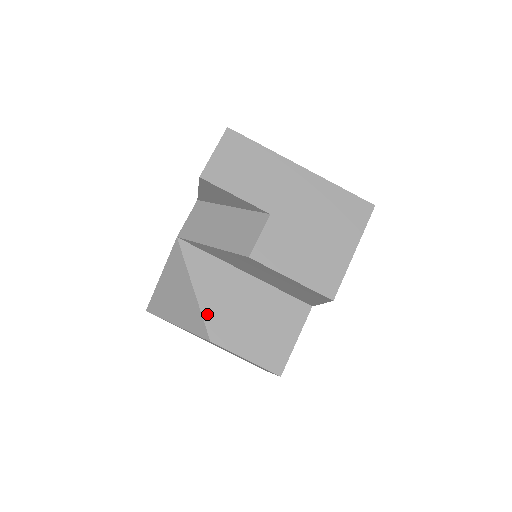
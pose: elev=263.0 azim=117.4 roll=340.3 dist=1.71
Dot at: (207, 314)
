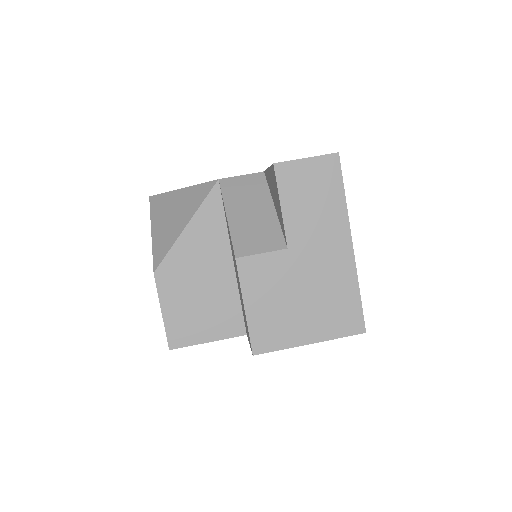
Dot at: (174, 253)
